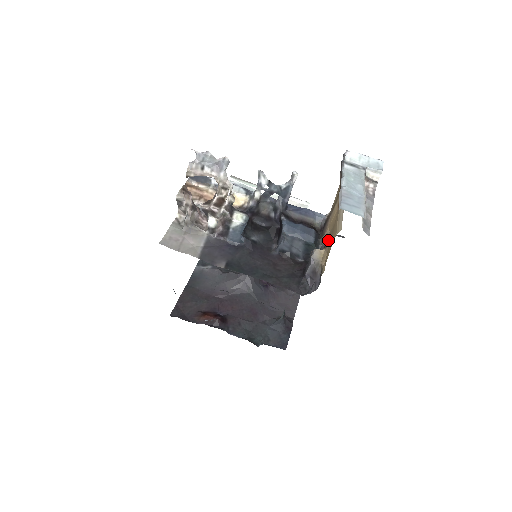
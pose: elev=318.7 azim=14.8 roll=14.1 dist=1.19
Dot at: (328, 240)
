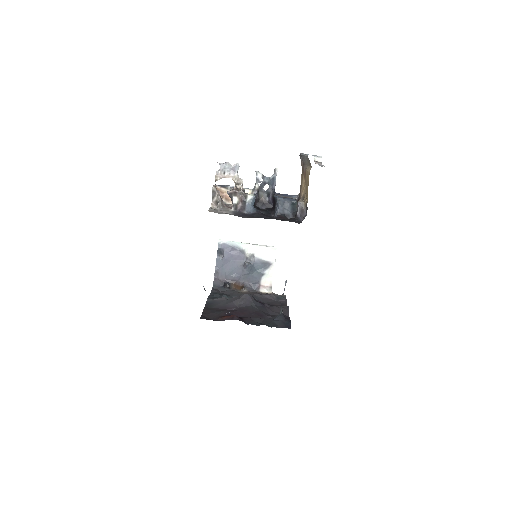
Dot at: (304, 196)
